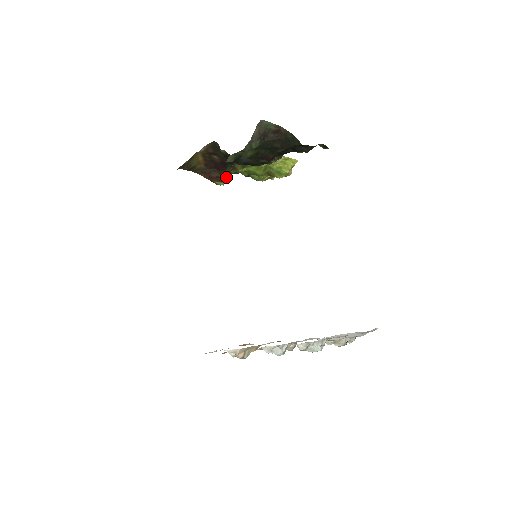
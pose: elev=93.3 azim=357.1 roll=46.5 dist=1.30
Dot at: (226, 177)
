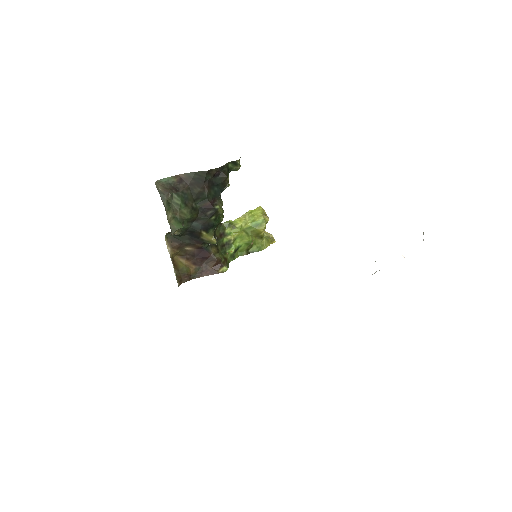
Dot at: (219, 259)
